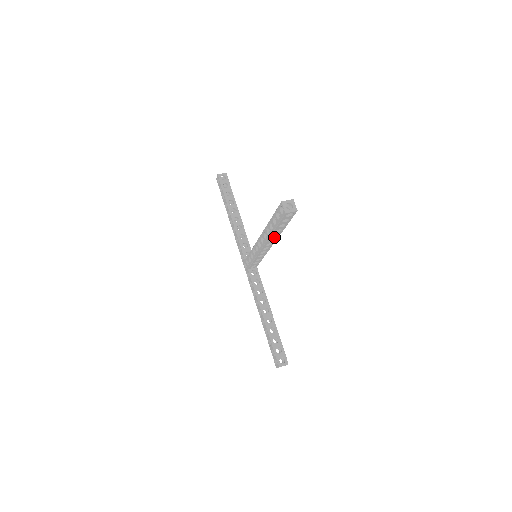
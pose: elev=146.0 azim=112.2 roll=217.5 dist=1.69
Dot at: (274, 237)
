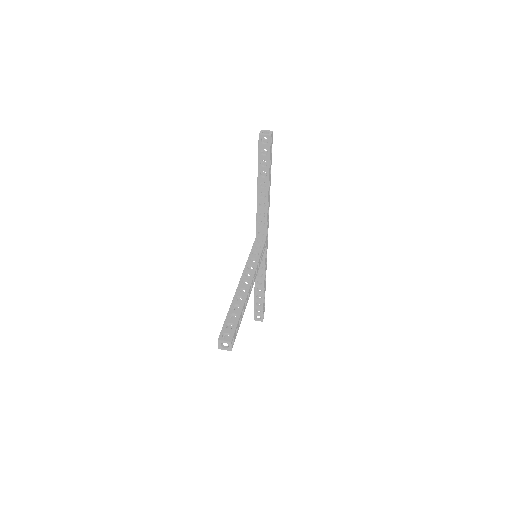
Dot at: occluded
